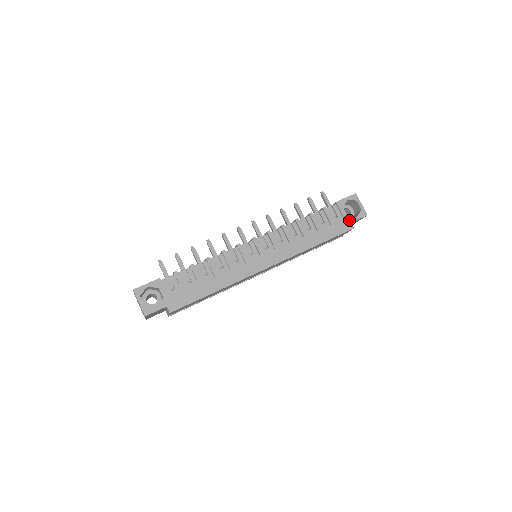
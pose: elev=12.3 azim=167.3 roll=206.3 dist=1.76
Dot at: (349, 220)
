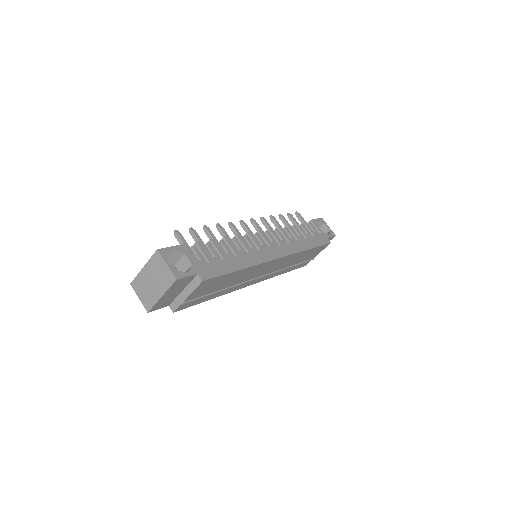
Dot at: (325, 236)
